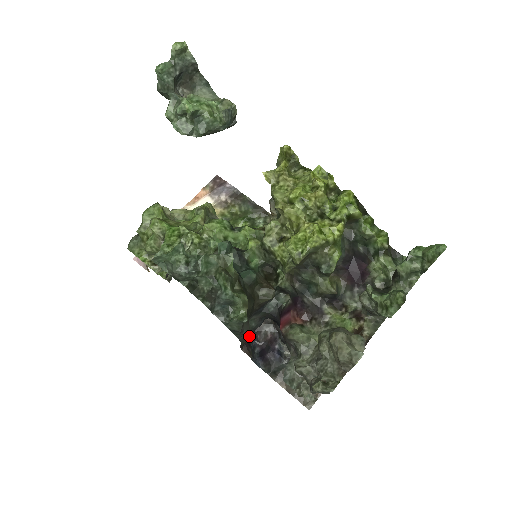
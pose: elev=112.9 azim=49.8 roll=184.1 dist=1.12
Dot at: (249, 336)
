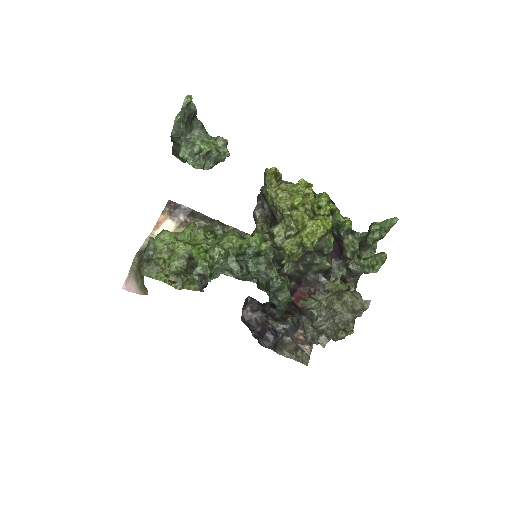
Dot at: occluded
